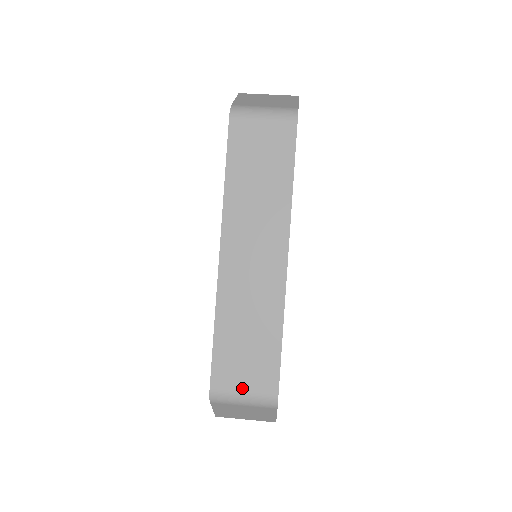
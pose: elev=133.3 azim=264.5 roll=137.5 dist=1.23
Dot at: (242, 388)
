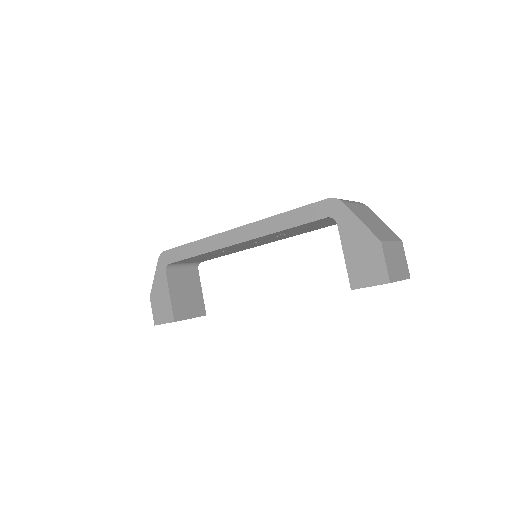
Dot at: occluded
